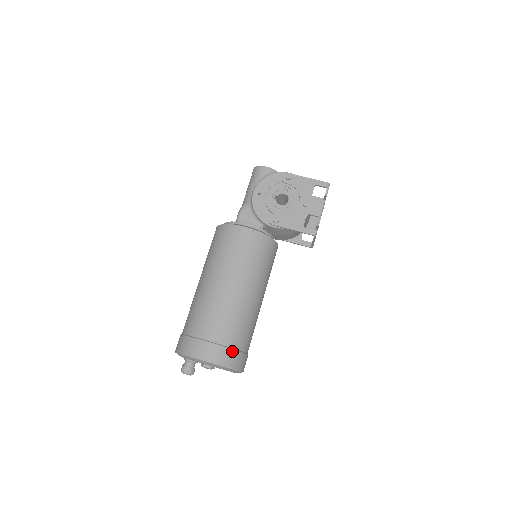
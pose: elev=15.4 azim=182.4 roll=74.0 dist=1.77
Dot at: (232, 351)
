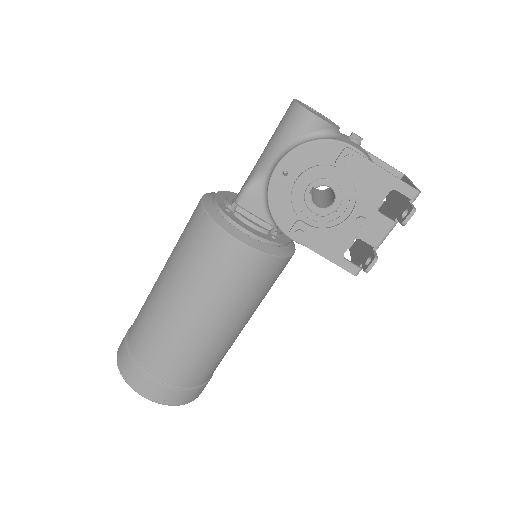
Dot at: (186, 391)
